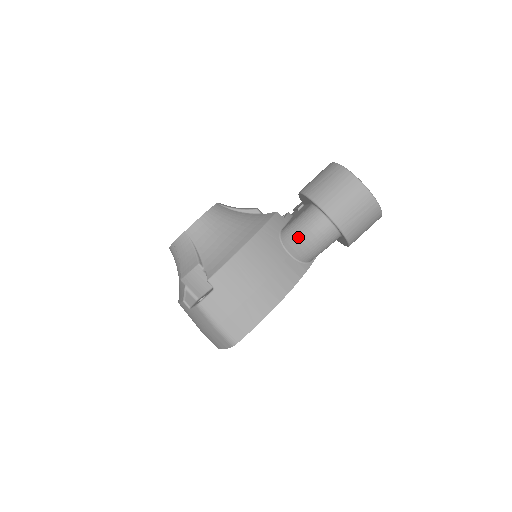
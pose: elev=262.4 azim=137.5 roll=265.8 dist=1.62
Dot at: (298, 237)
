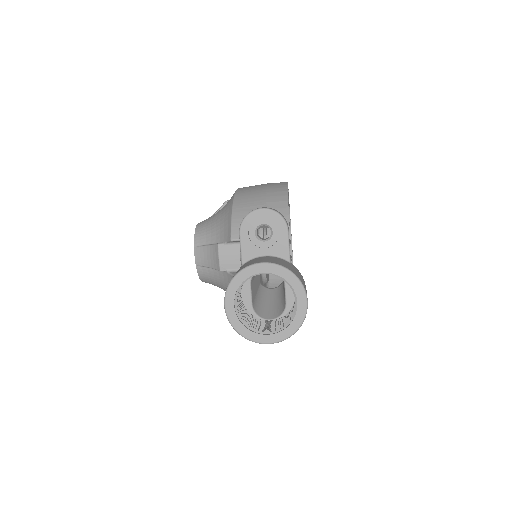
Dot at: occluded
